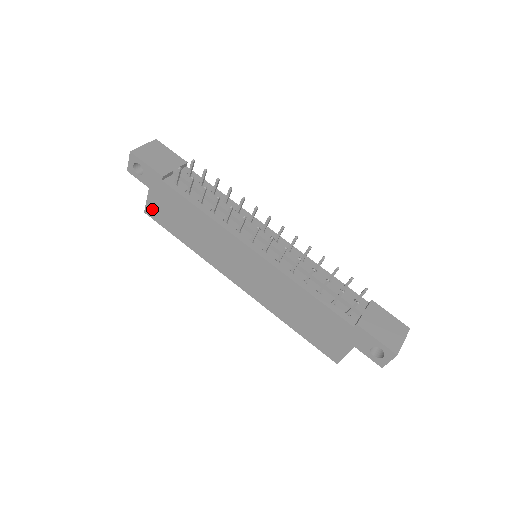
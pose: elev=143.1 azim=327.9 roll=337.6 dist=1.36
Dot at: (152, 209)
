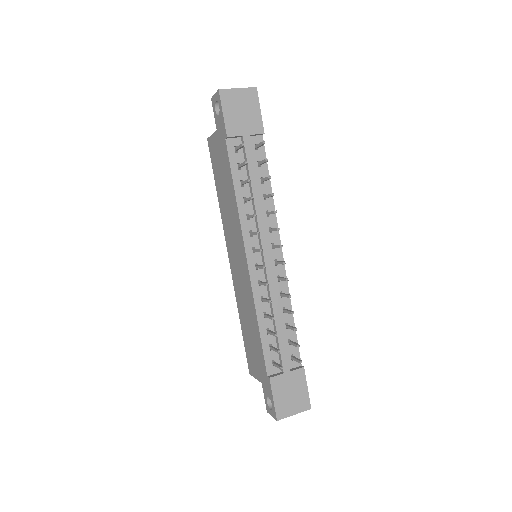
Dot at: (212, 145)
